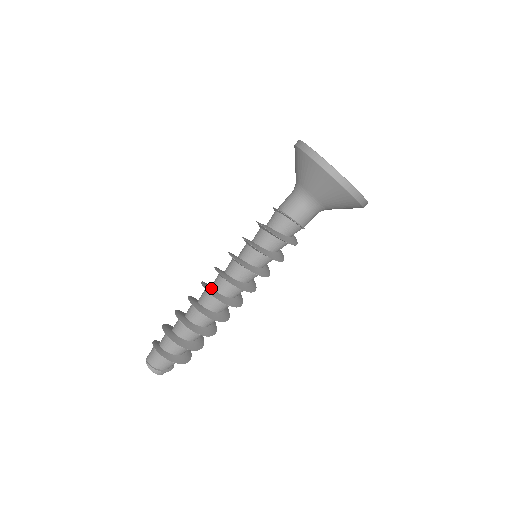
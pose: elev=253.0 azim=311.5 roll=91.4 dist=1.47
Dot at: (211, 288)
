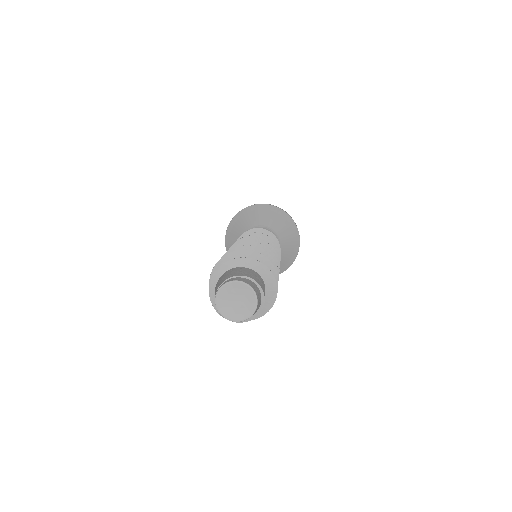
Dot at: occluded
